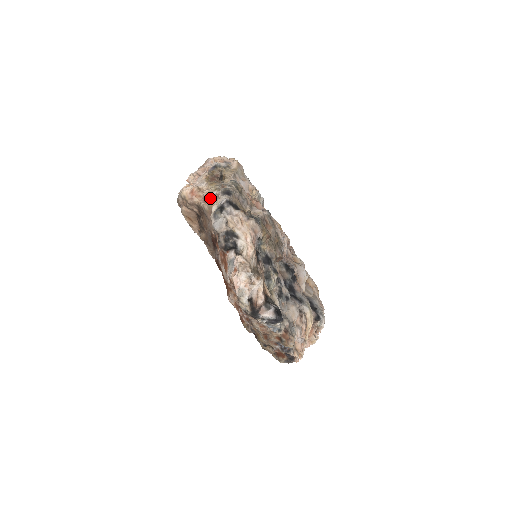
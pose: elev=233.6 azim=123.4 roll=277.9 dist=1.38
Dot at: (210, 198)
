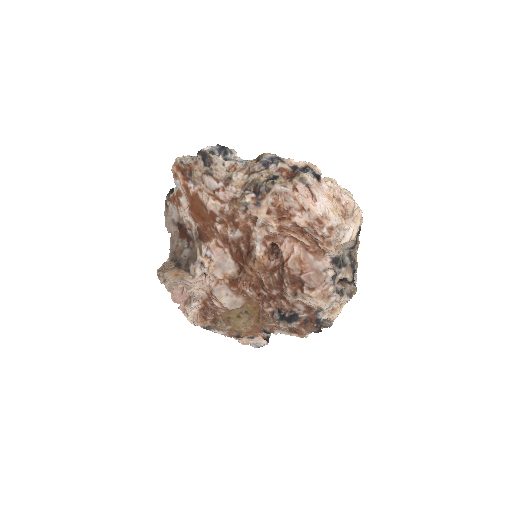
Dot at: occluded
